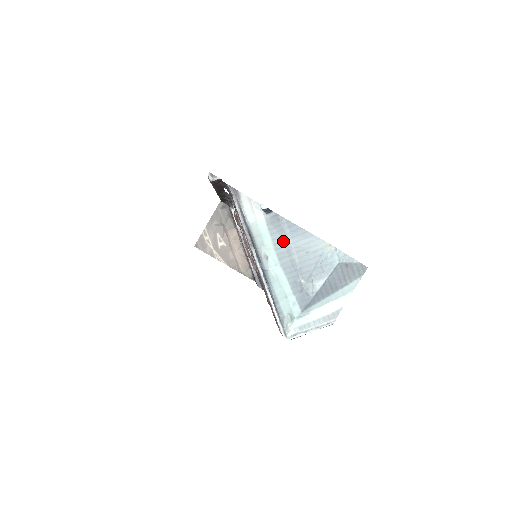
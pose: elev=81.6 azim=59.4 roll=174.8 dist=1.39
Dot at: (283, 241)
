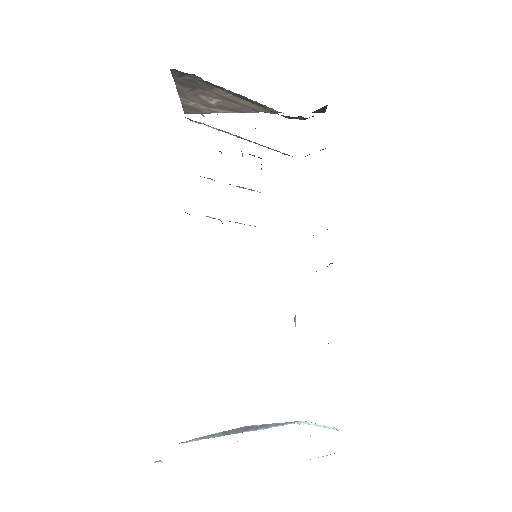
Dot at: occluded
